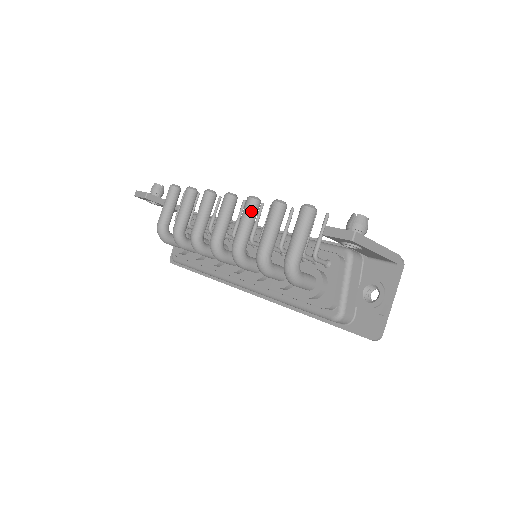
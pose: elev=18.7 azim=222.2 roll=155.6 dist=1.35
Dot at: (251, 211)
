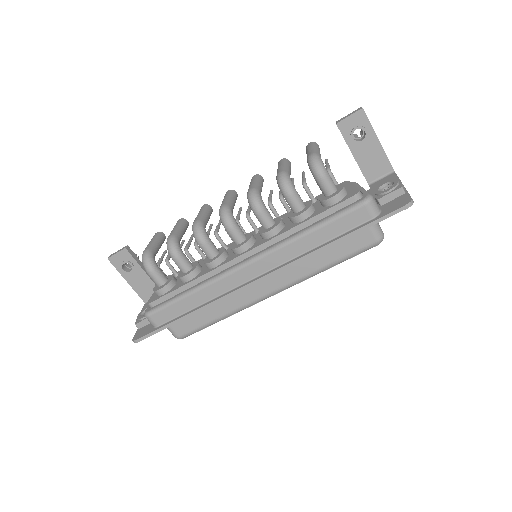
Dot at: (259, 178)
